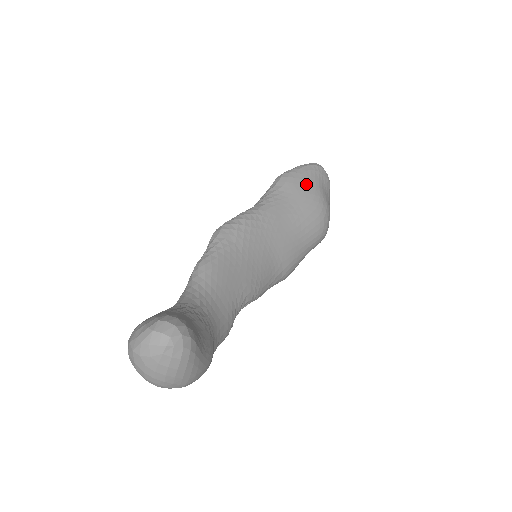
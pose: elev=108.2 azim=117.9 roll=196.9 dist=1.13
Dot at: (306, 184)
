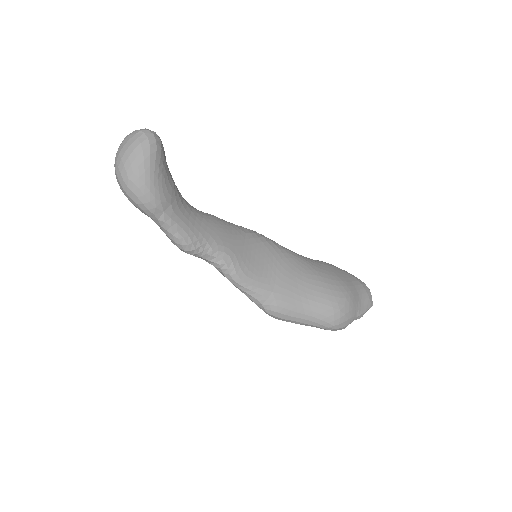
Dot at: (341, 274)
